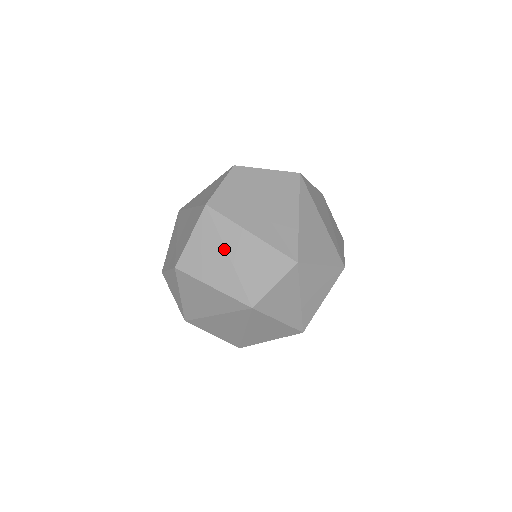
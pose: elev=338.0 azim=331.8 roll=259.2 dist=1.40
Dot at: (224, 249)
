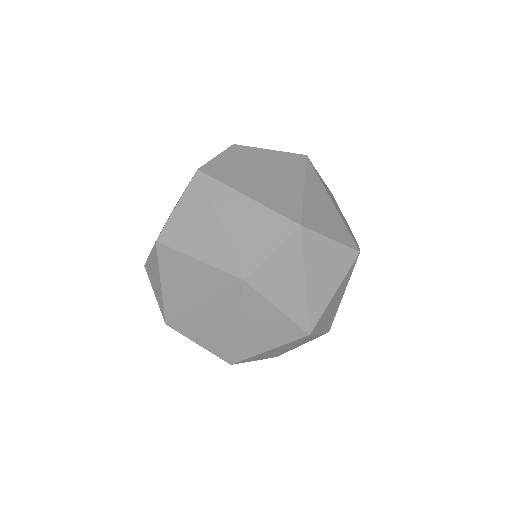
Dot at: (214, 215)
